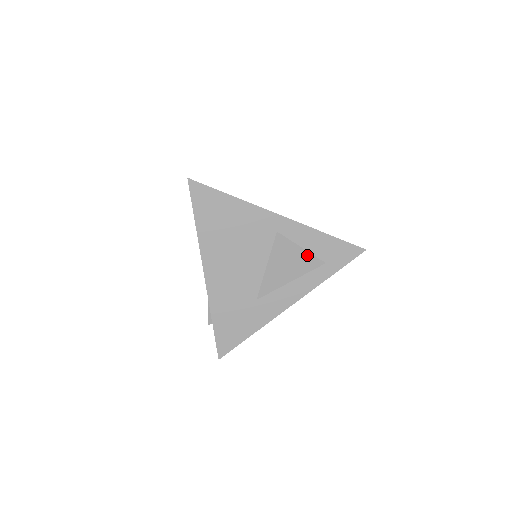
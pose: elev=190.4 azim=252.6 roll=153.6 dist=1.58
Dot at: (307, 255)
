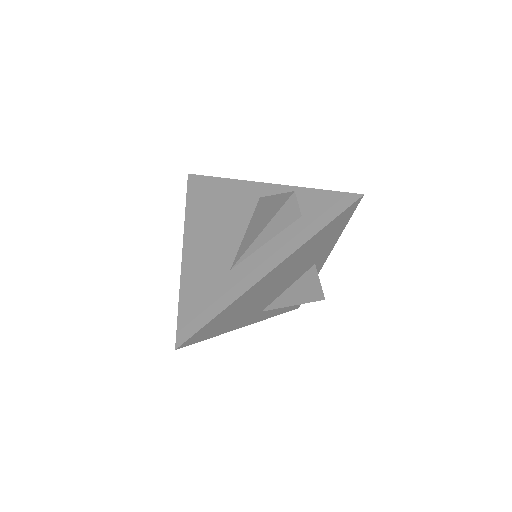
Dot at: (280, 197)
